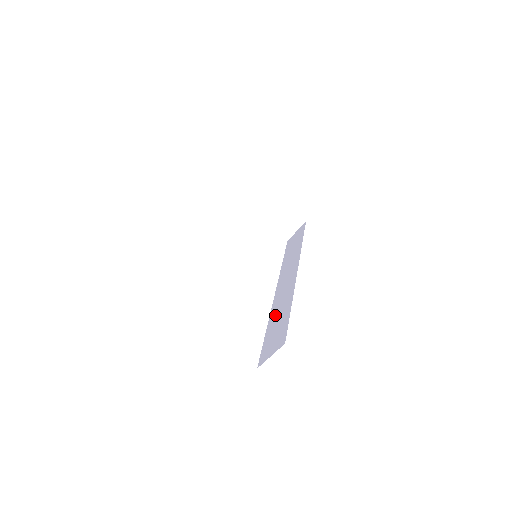
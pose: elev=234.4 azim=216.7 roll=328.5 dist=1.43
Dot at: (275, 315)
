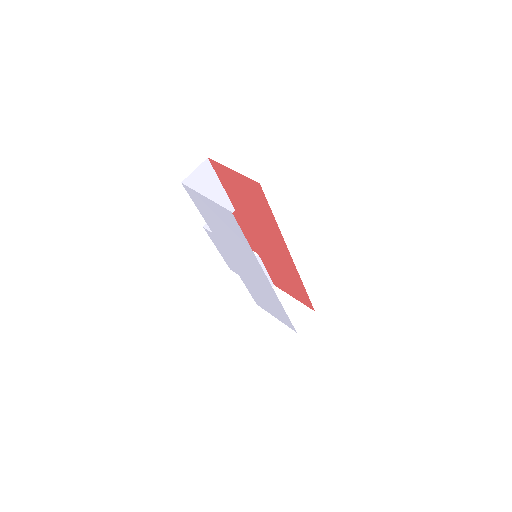
Dot at: occluded
